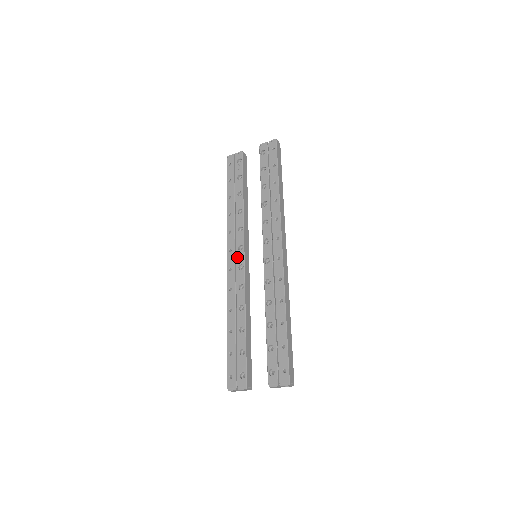
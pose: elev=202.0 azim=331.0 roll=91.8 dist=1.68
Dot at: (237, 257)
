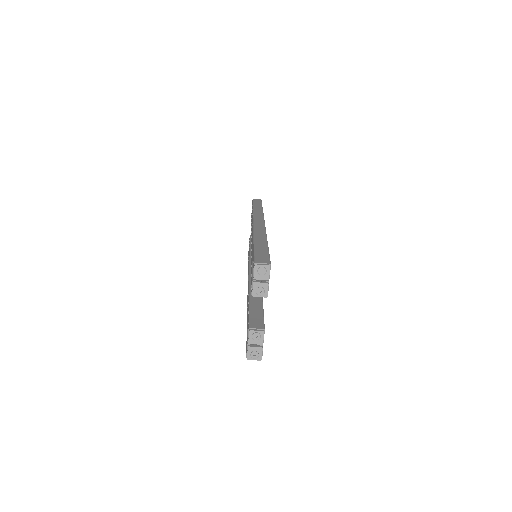
Dot at: occluded
